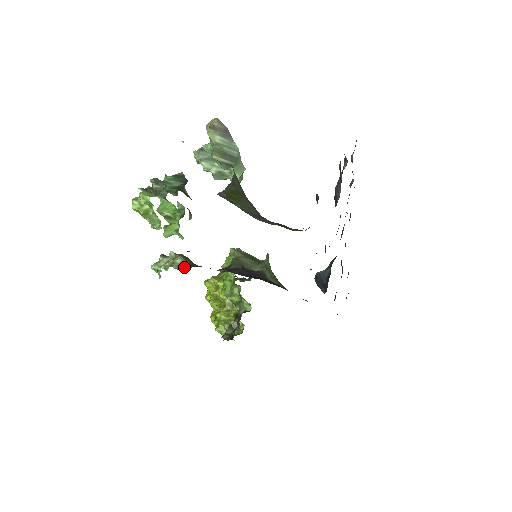
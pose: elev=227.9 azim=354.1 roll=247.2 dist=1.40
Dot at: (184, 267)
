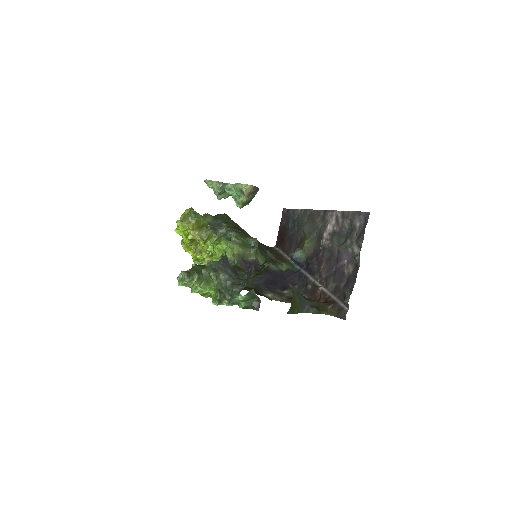
Dot at: occluded
